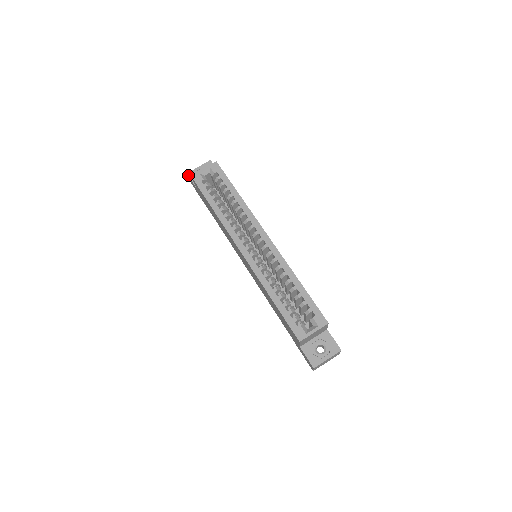
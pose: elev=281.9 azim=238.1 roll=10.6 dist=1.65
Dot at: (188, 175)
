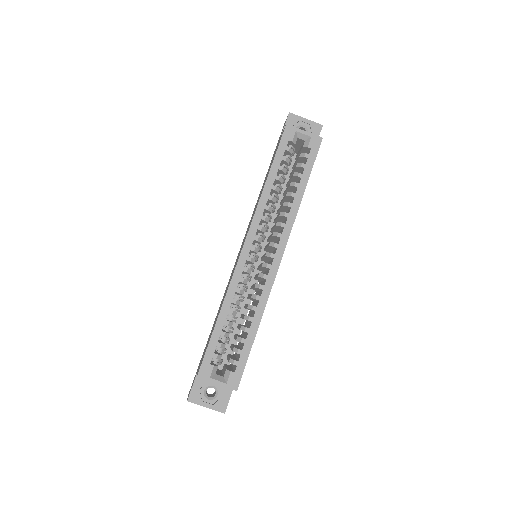
Dot at: (289, 115)
